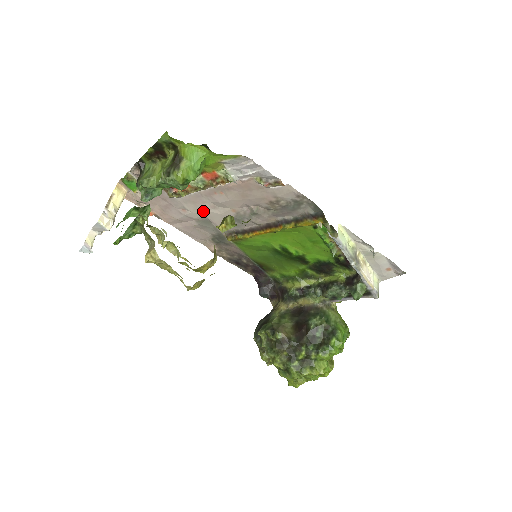
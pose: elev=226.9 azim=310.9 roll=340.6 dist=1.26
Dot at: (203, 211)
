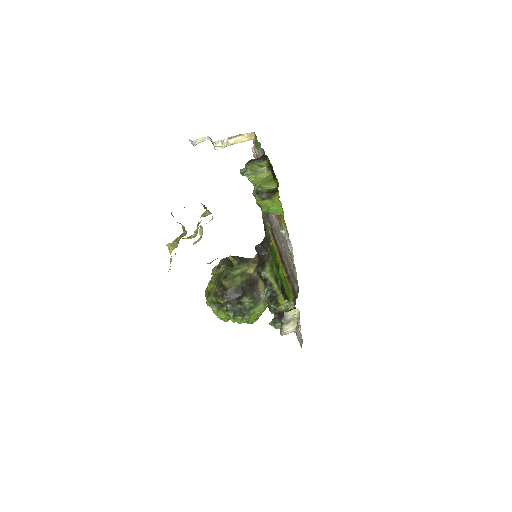
Dot at: occluded
